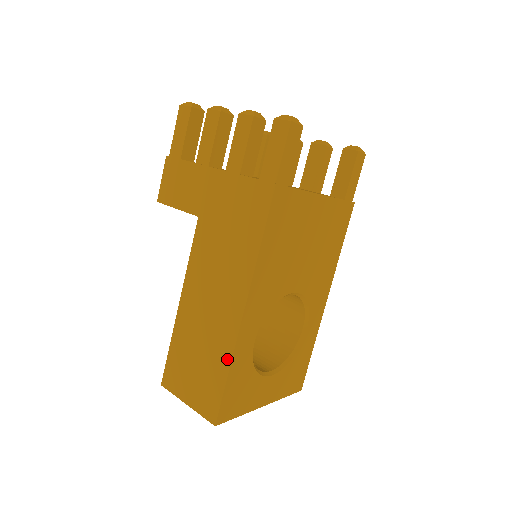
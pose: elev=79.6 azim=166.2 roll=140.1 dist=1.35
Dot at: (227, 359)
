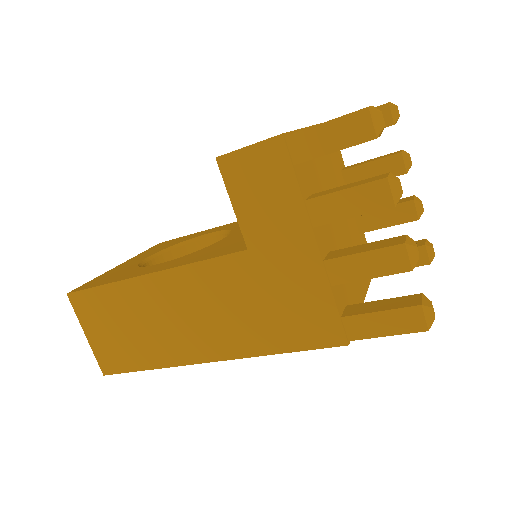
Dot at: (158, 363)
